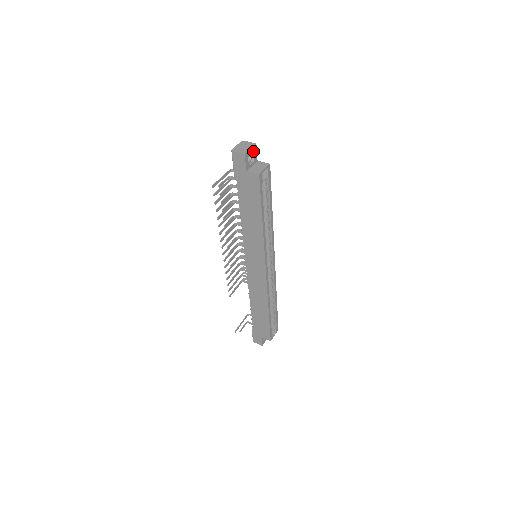
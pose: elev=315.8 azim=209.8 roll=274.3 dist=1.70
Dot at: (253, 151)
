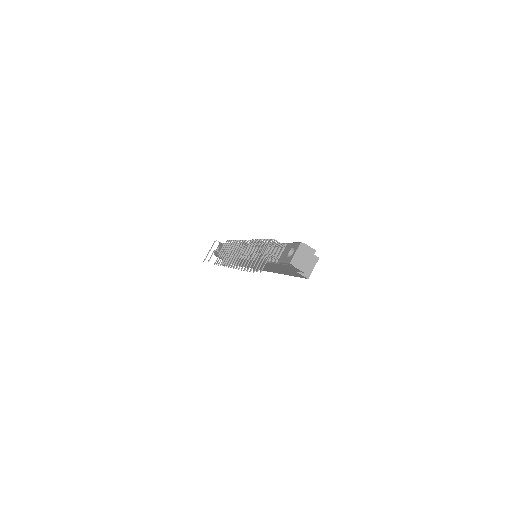
Dot at: (310, 256)
